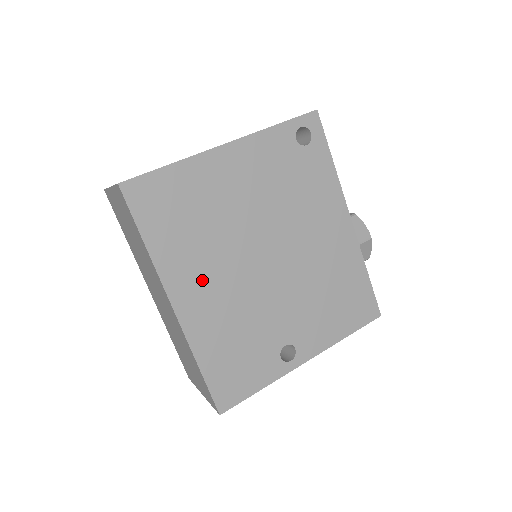
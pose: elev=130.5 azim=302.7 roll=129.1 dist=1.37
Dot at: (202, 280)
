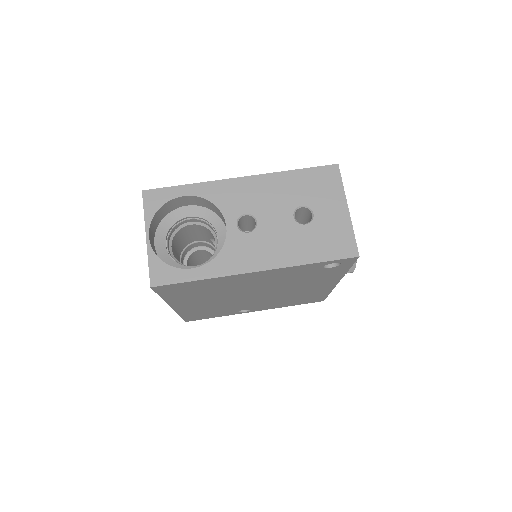
Dot at: (199, 302)
